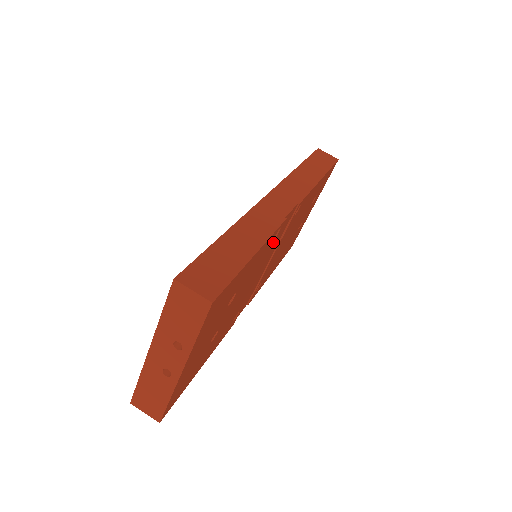
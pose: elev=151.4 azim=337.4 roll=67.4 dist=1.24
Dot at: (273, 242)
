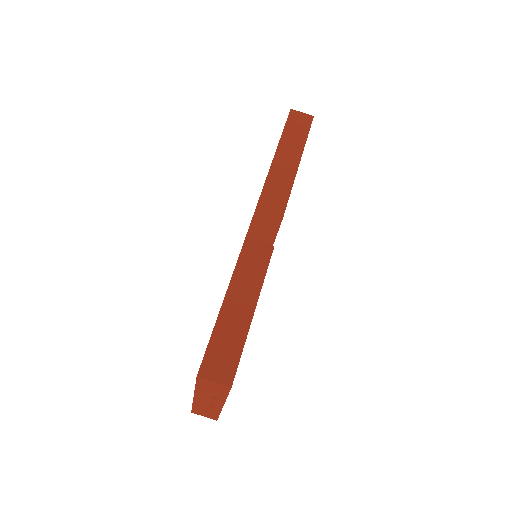
Dot at: occluded
